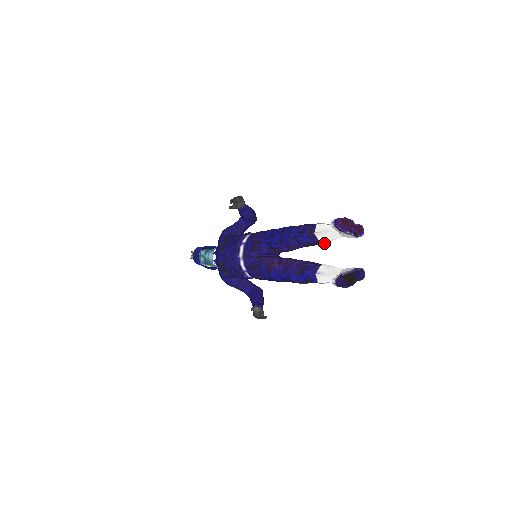
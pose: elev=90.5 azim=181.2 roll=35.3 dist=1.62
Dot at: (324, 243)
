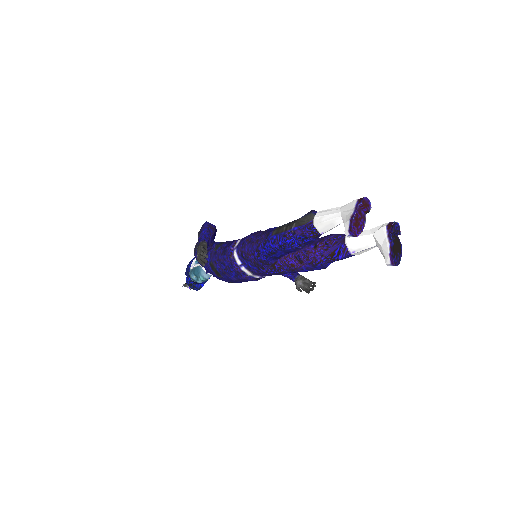
Dot at: occluded
